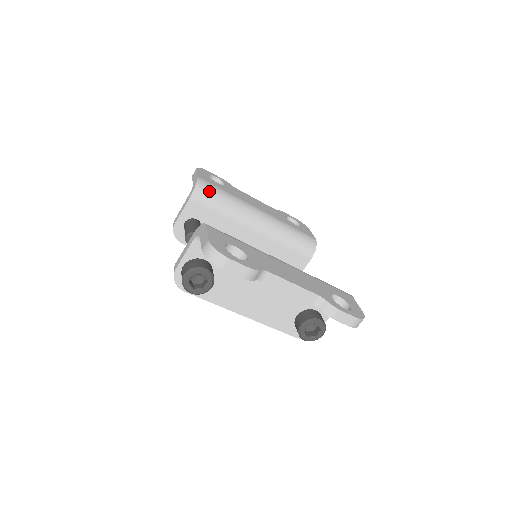
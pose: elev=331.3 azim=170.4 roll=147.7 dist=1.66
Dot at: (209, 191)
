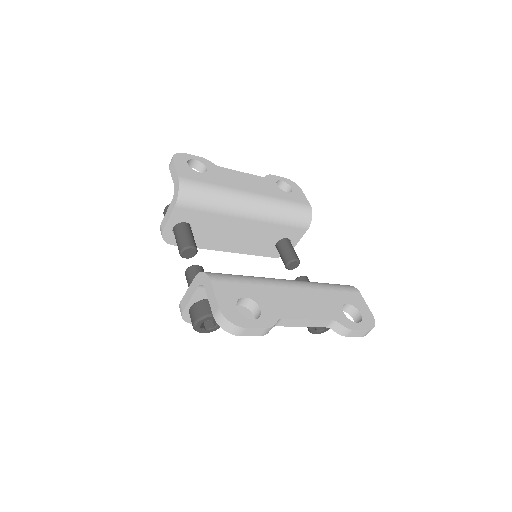
Dot at: (194, 192)
